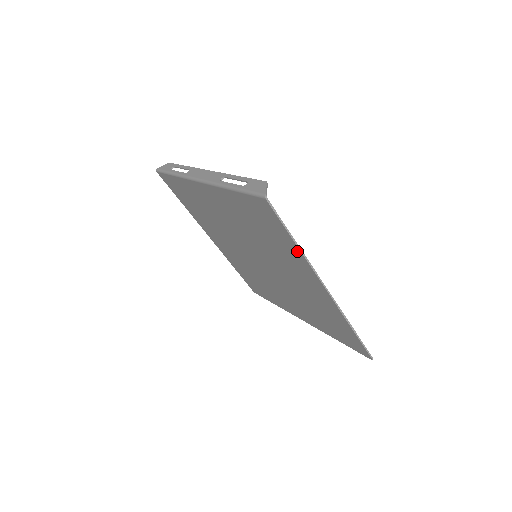
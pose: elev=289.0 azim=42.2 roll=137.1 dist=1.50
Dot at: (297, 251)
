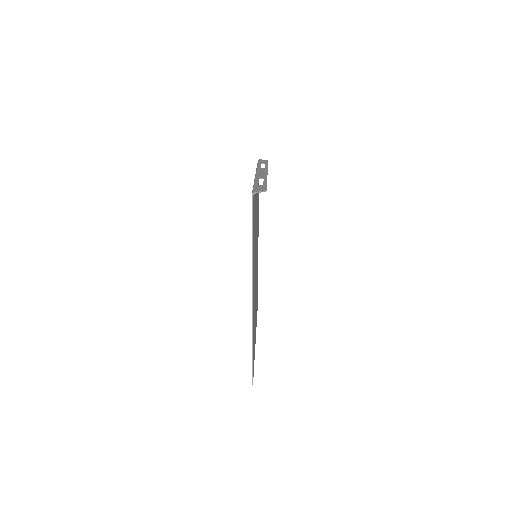
Dot at: (252, 250)
